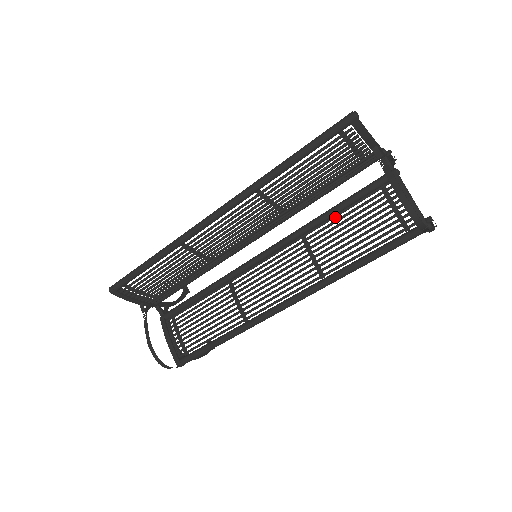
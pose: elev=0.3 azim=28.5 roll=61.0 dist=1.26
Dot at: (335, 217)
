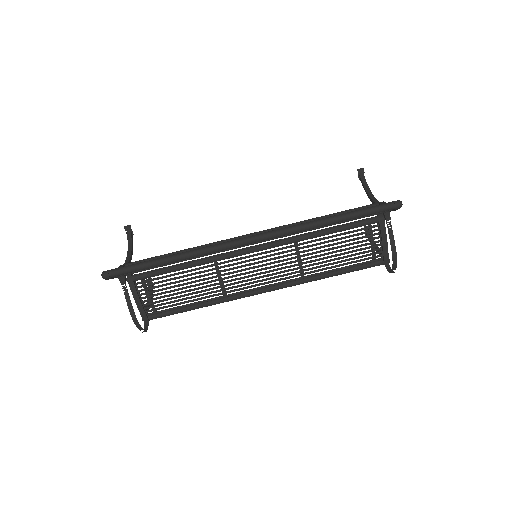
Dot at: (328, 238)
